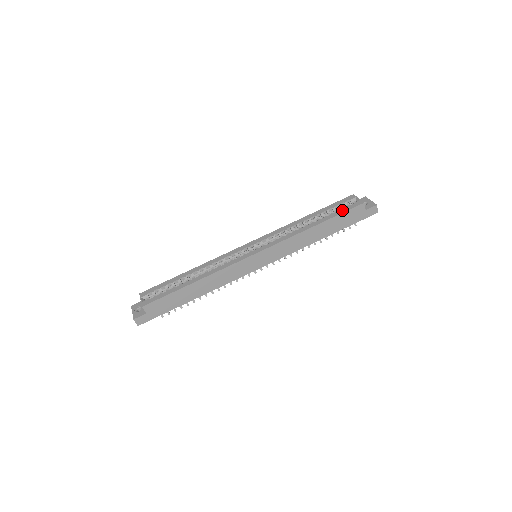
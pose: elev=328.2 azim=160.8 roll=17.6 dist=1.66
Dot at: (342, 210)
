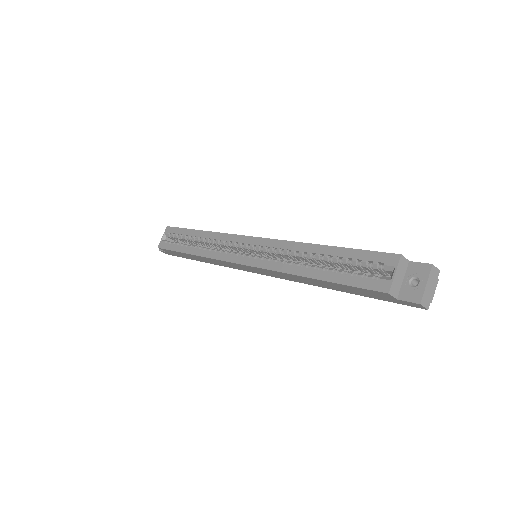
Dot at: (353, 279)
